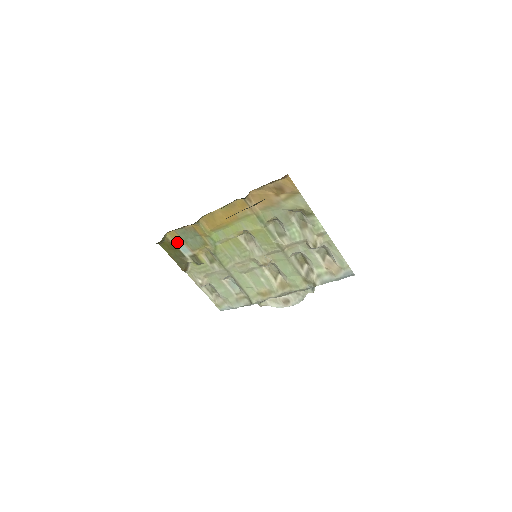
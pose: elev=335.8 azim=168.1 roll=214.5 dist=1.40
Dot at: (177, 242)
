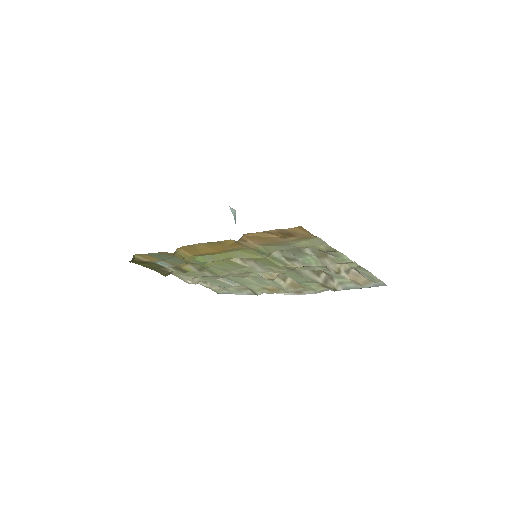
Dot at: (151, 260)
